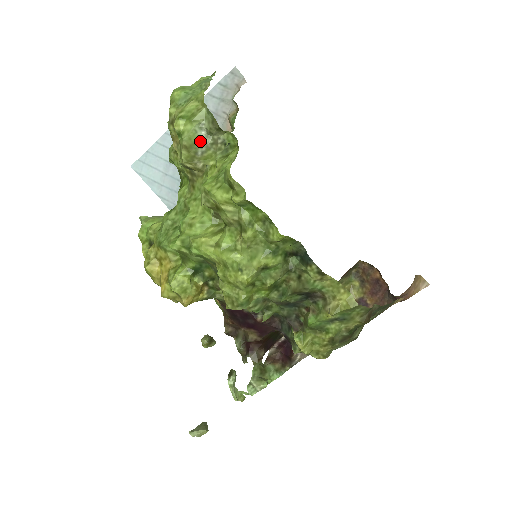
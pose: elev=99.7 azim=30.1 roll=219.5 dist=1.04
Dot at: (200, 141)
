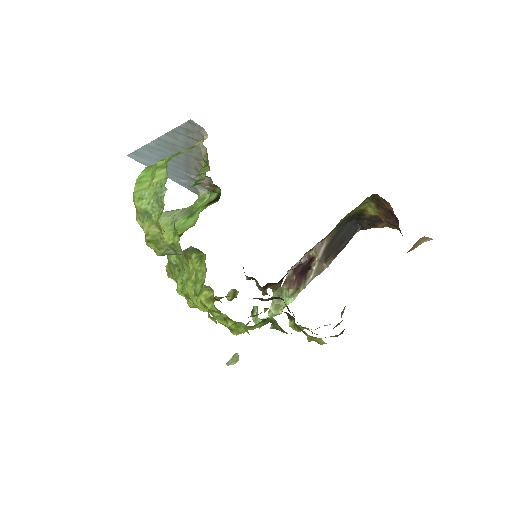
Dot at: (172, 254)
